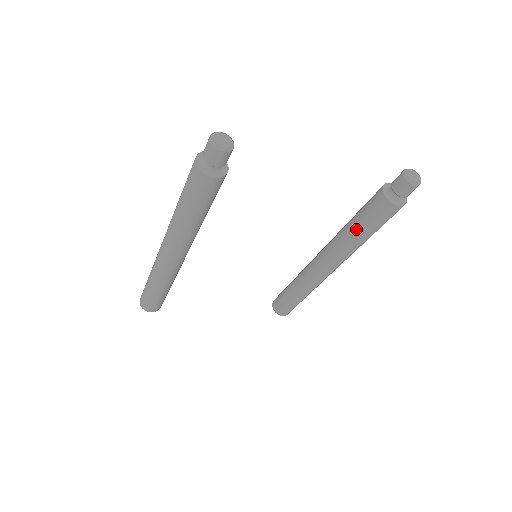
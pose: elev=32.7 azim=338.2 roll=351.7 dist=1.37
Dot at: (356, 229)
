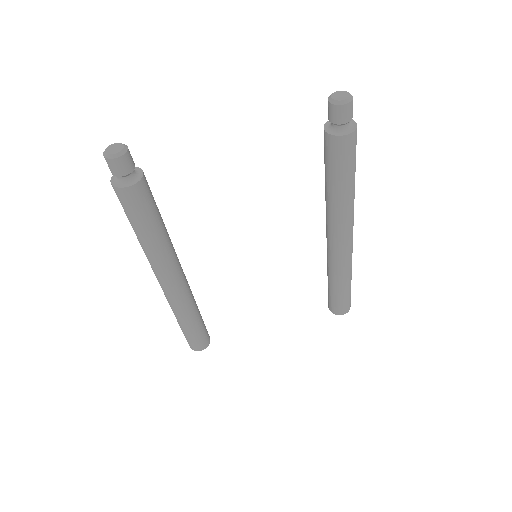
Dot at: (330, 183)
